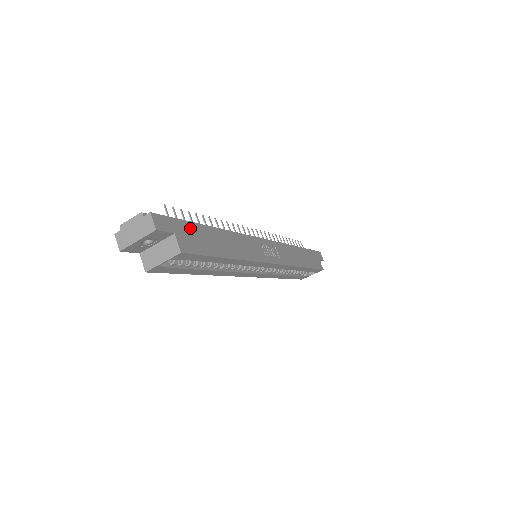
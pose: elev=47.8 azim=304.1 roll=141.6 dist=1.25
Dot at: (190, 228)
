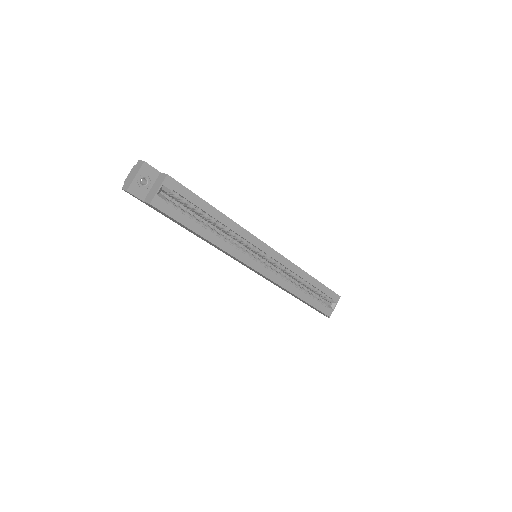
Dot at: occluded
